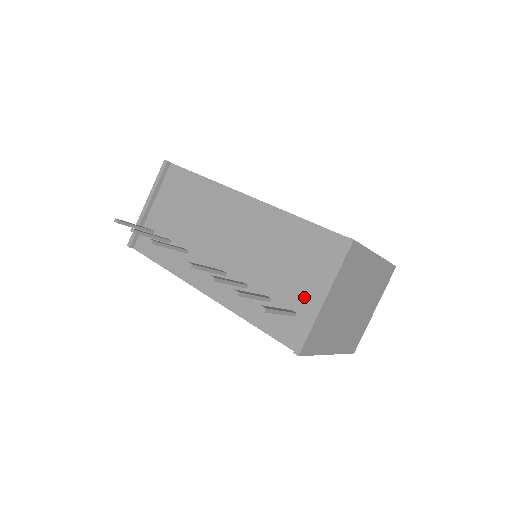
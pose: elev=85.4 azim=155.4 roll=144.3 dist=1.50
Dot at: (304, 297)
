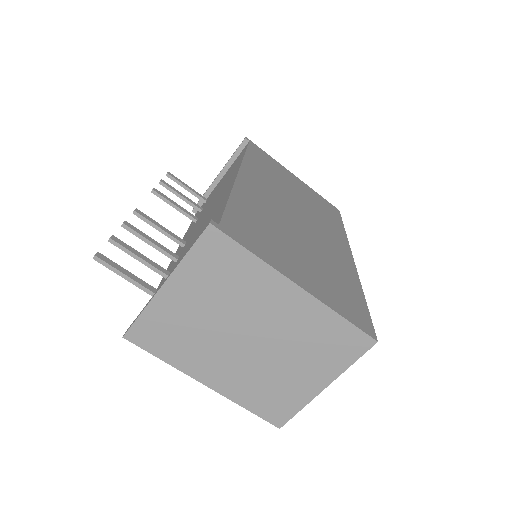
Dot at: occluded
